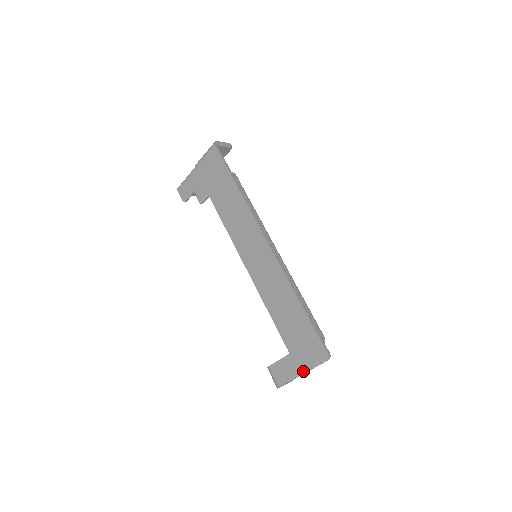
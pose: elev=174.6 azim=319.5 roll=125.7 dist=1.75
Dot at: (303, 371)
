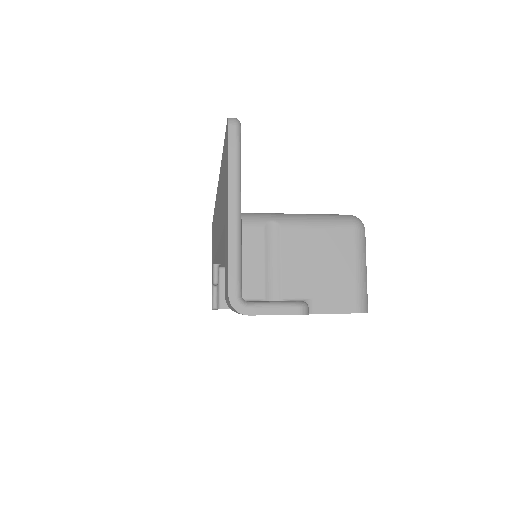
Dot at: (227, 201)
